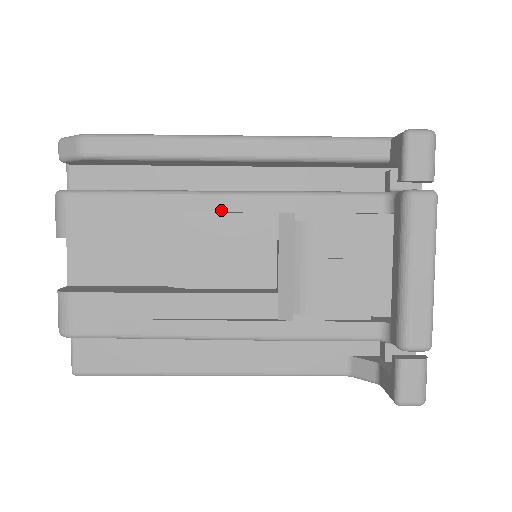
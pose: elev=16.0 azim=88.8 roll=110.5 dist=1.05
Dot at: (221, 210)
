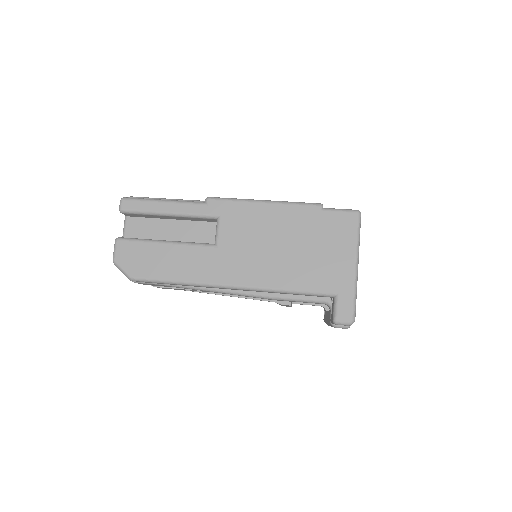
Dot at: occluded
